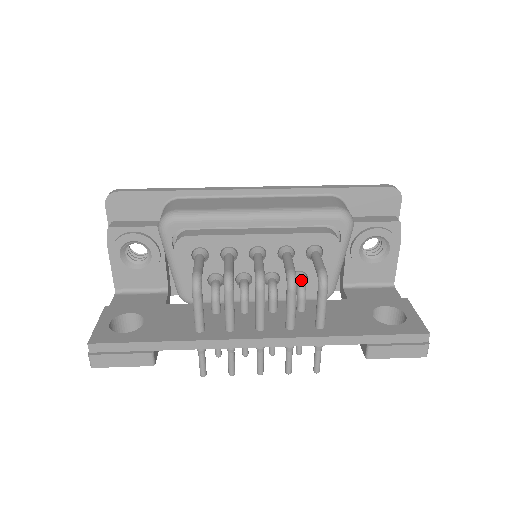
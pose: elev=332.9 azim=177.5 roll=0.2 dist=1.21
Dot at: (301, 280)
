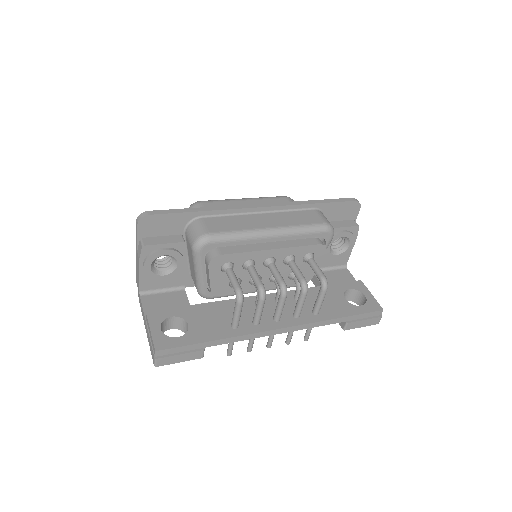
Dot at: occluded
